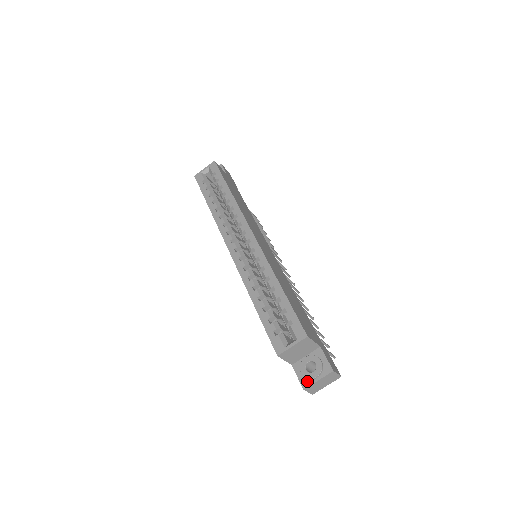
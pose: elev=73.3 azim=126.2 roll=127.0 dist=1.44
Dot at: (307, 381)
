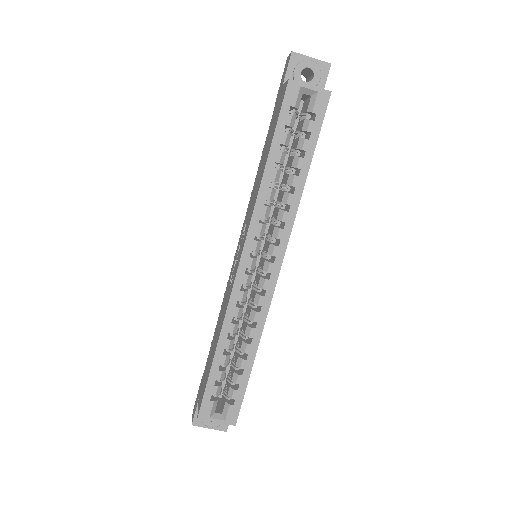
Dot at: (200, 422)
